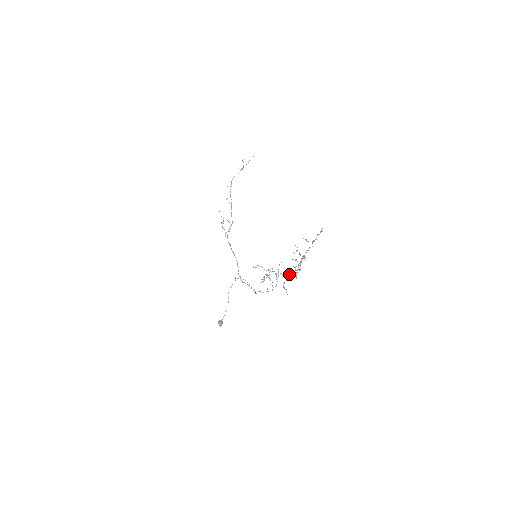
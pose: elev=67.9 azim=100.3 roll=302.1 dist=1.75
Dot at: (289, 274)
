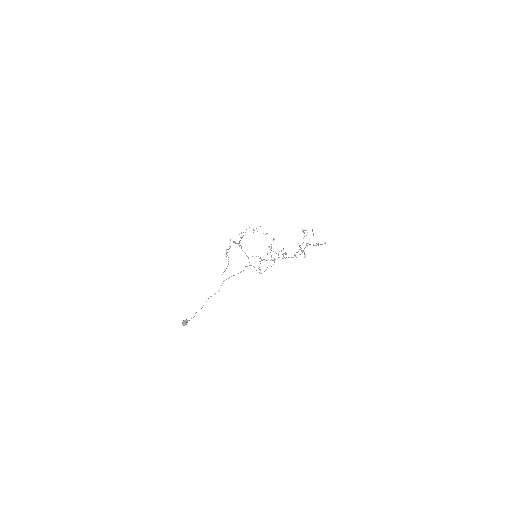
Dot at: (289, 257)
